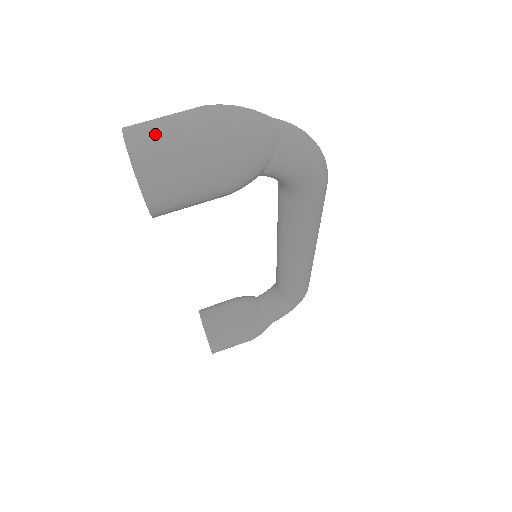
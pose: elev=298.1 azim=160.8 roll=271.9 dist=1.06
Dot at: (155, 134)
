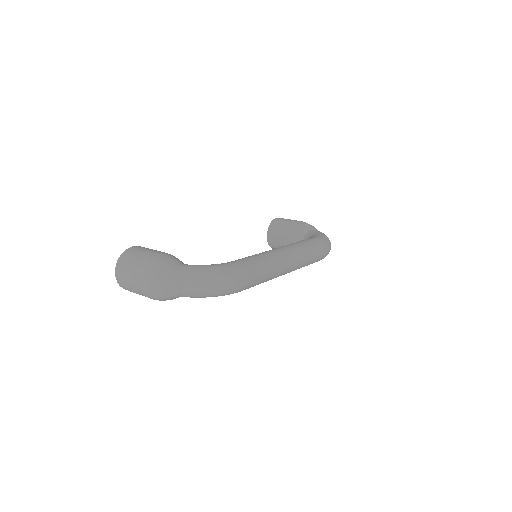
Dot at: (124, 276)
